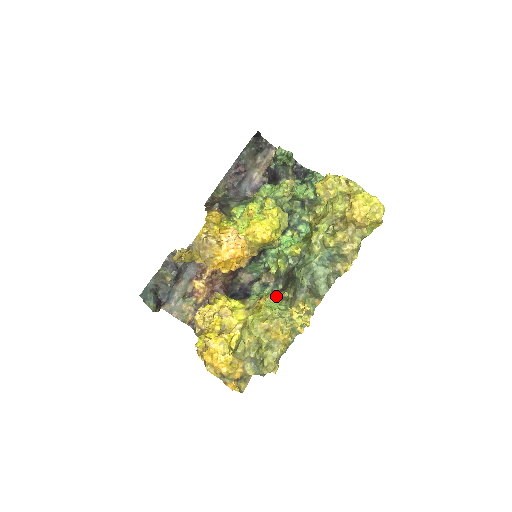
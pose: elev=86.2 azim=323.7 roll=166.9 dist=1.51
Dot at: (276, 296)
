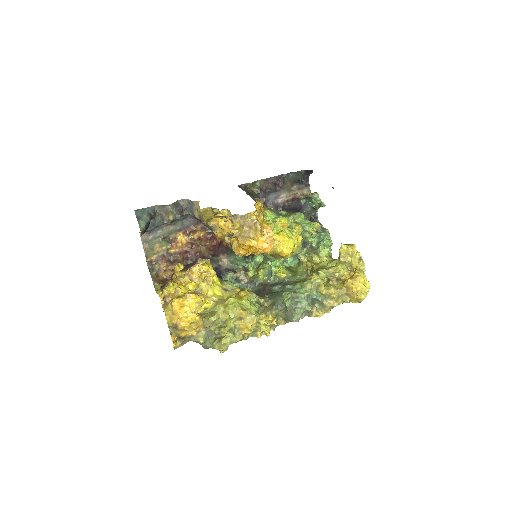
Dot at: occluded
